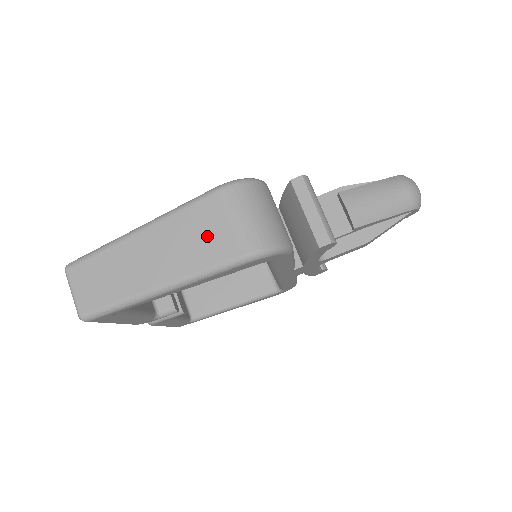
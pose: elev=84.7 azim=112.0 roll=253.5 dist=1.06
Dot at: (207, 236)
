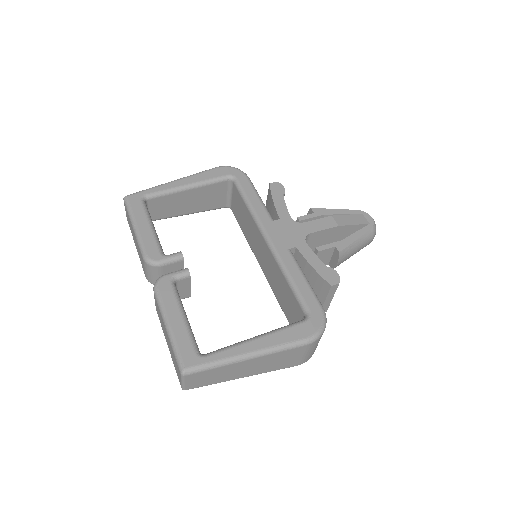
Dot at: occluded
